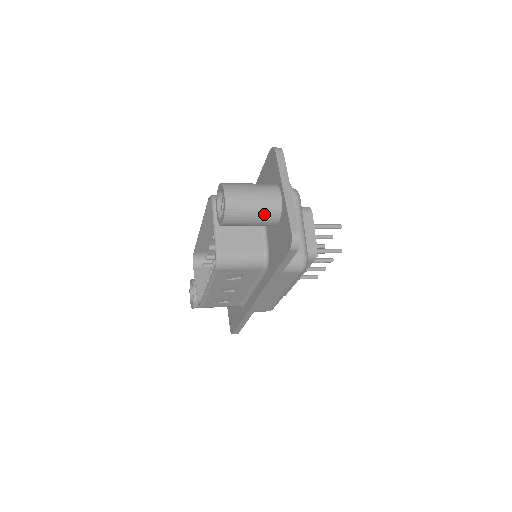
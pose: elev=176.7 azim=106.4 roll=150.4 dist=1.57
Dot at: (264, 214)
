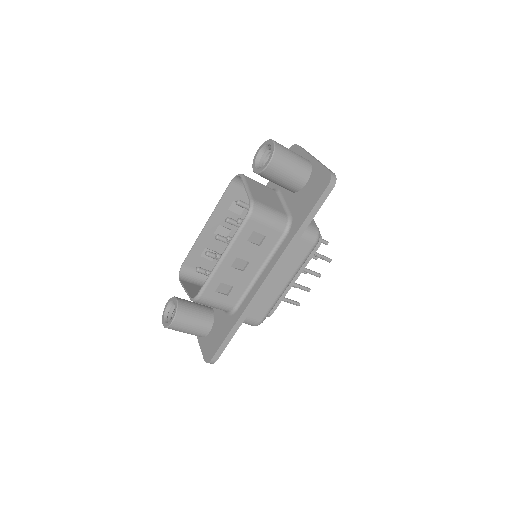
Dot at: (300, 167)
